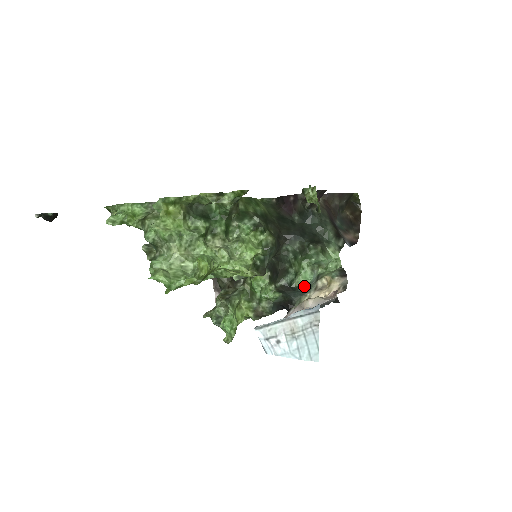
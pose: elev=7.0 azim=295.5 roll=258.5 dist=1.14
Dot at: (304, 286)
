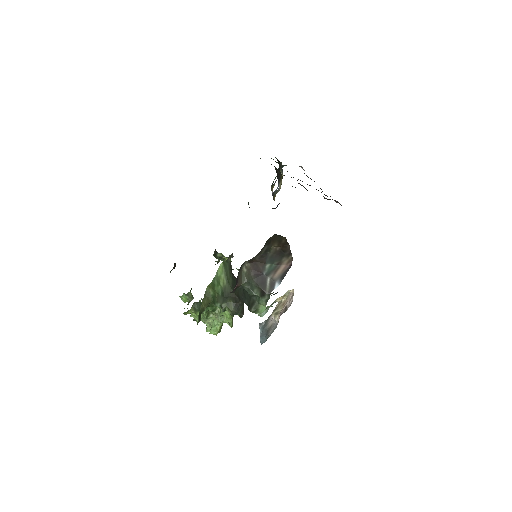
Dot at: occluded
